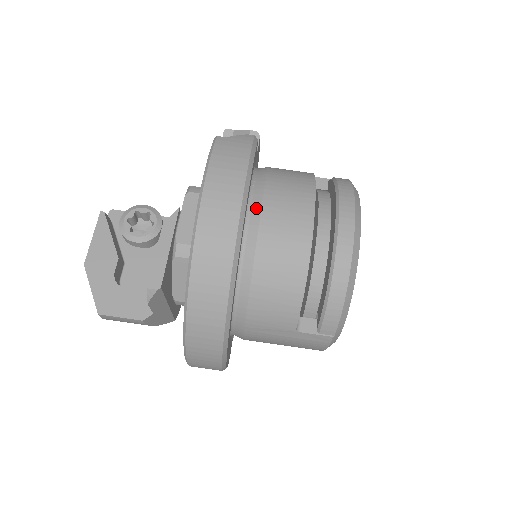
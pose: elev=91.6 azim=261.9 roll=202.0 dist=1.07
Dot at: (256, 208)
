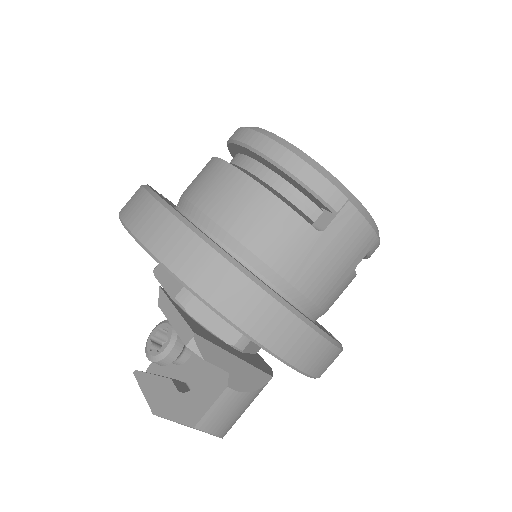
Dot at: (187, 207)
